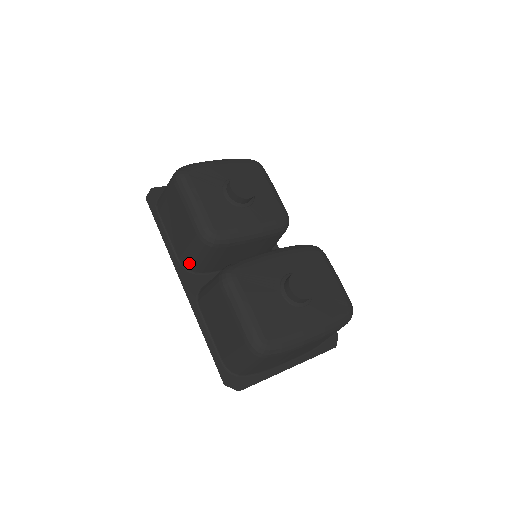
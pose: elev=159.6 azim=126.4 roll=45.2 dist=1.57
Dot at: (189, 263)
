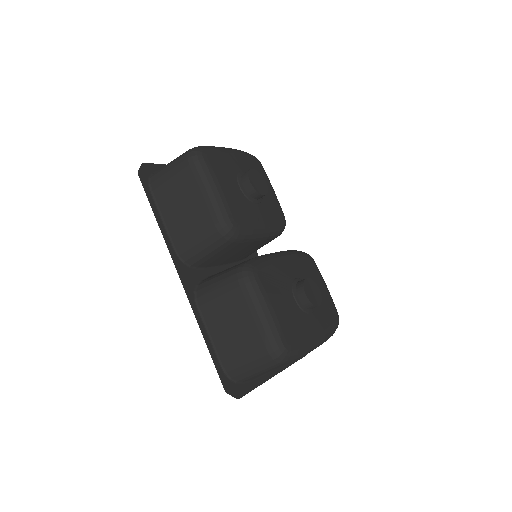
Dot at: (190, 255)
